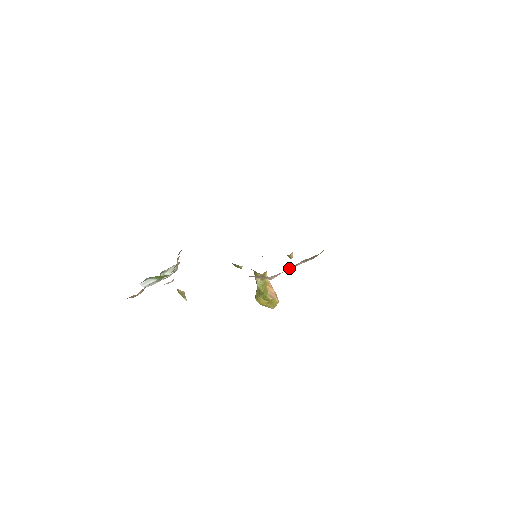
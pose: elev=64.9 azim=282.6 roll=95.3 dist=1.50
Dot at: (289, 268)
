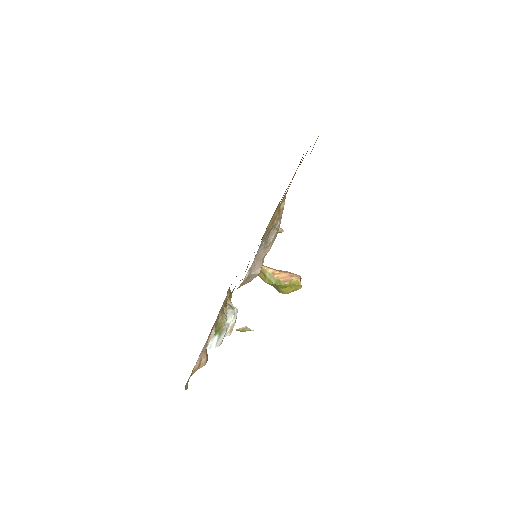
Dot at: (267, 250)
